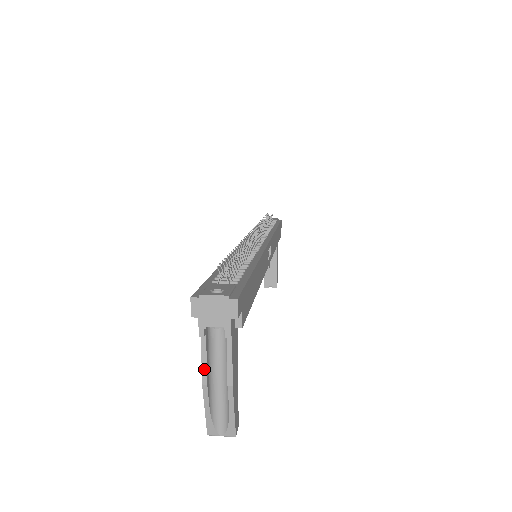
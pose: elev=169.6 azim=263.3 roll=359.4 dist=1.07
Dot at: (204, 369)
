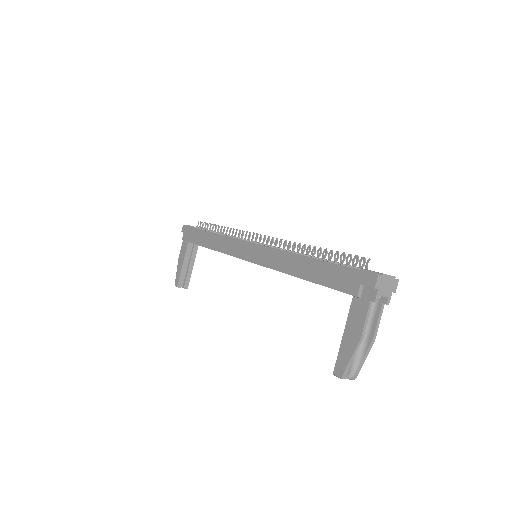
Dot at: (365, 327)
